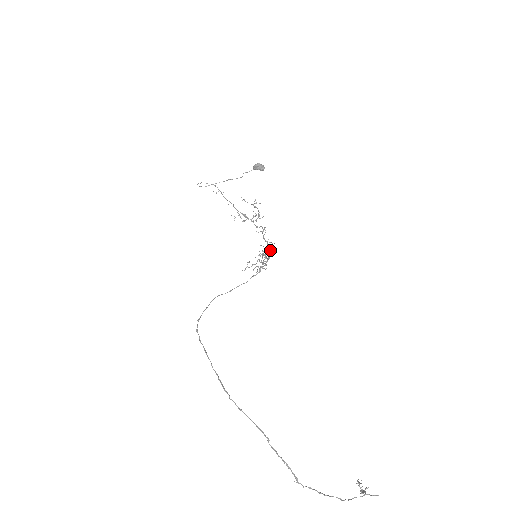
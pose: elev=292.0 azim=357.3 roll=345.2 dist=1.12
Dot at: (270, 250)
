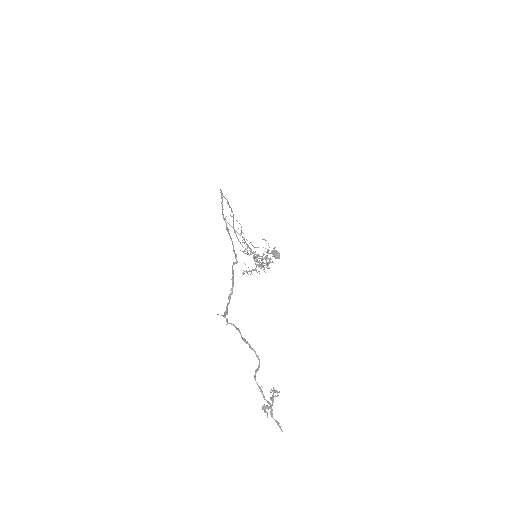
Dot at: occluded
